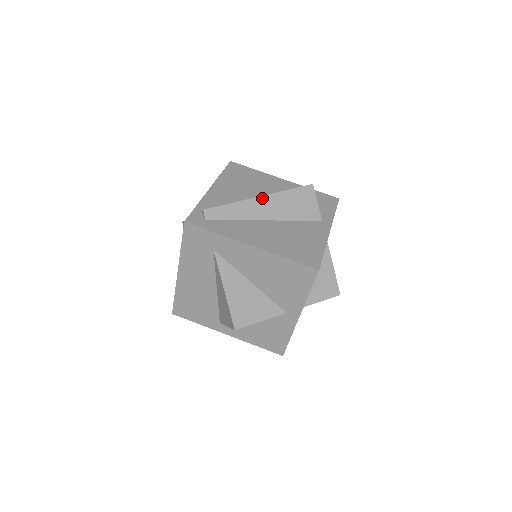
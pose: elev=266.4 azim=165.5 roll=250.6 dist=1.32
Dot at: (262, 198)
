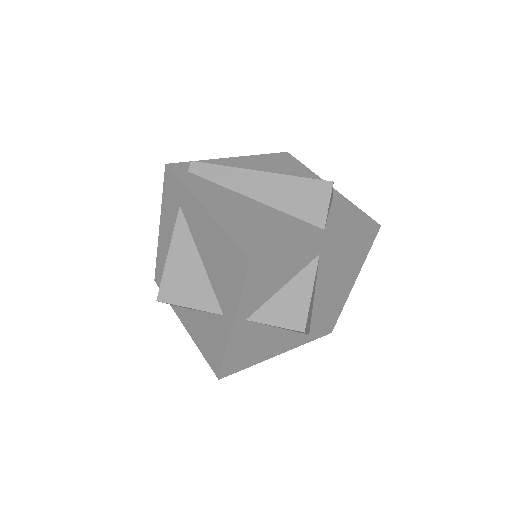
Dot at: (261, 174)
